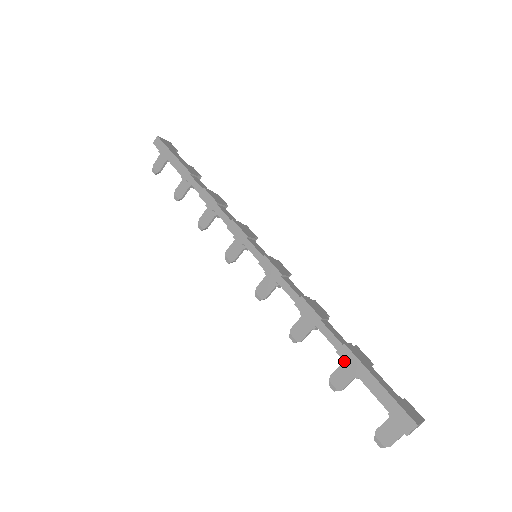
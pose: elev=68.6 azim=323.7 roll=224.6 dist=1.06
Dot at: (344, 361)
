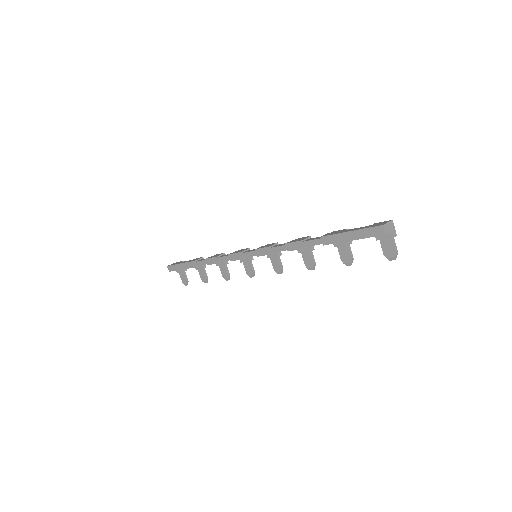
Dot at: occluded
